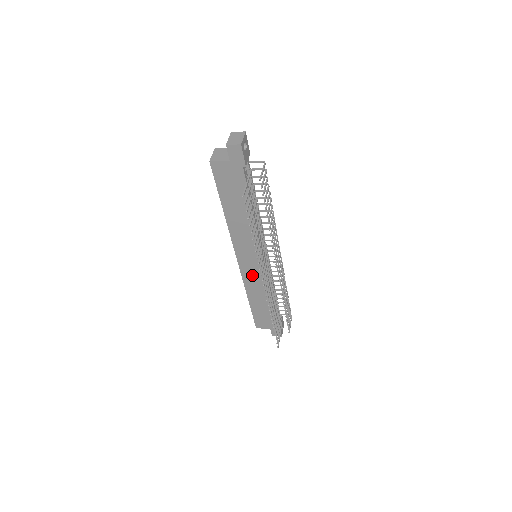
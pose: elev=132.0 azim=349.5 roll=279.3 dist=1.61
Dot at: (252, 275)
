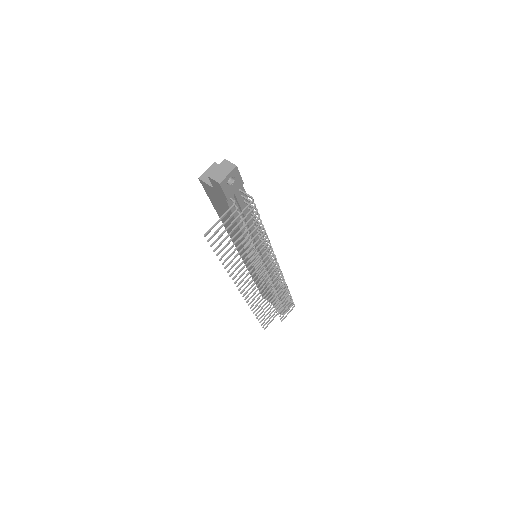
Dot at: (252, 267)
